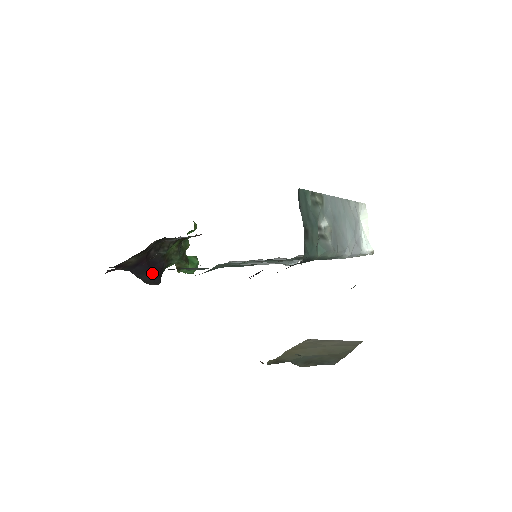
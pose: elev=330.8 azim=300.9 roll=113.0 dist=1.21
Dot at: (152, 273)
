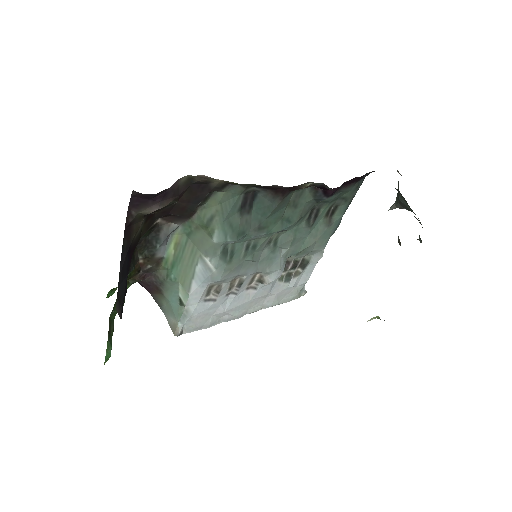
Dot at: (125, 288)
